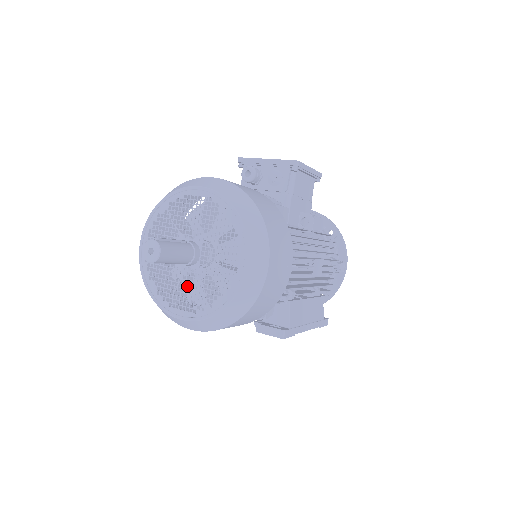
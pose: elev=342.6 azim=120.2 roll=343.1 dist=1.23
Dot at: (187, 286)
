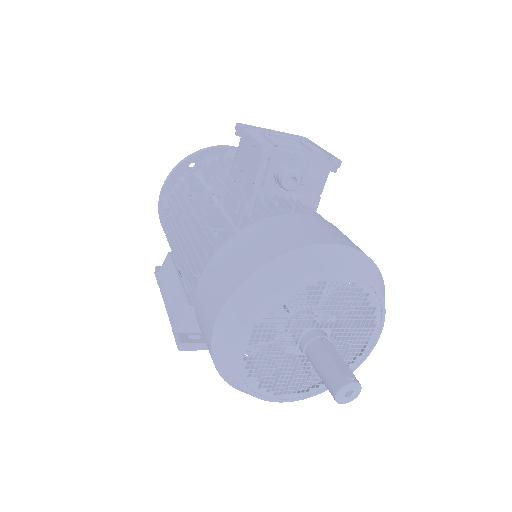
Dot at: occluded
